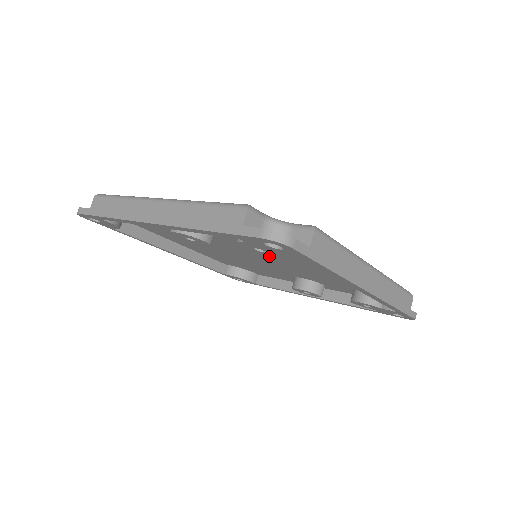
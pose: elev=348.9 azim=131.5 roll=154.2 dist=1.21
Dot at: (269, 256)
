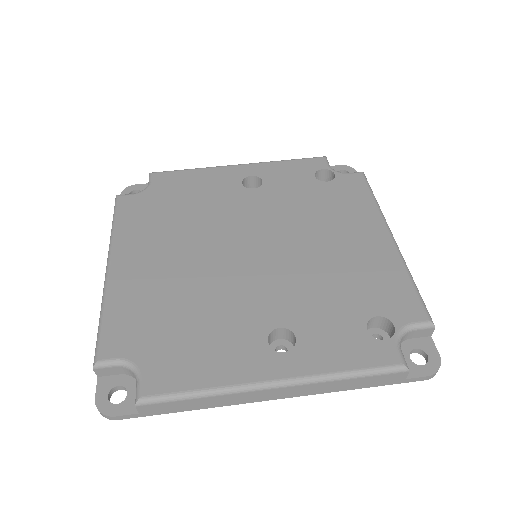
Dot at: occluded
